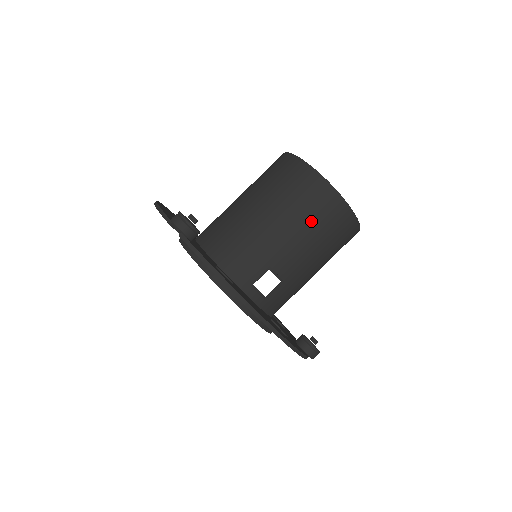
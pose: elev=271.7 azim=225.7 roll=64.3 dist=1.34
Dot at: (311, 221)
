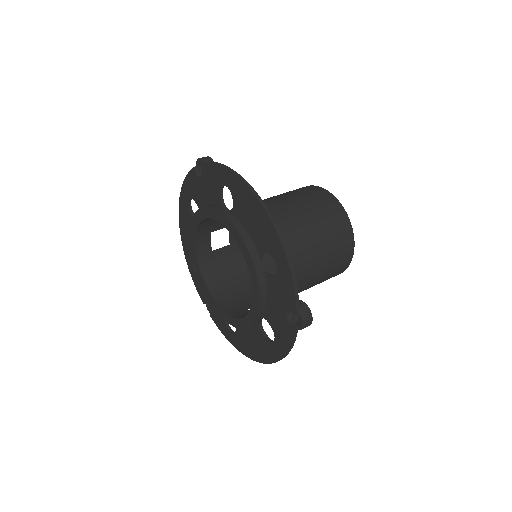
Dot at: (310, 204)
